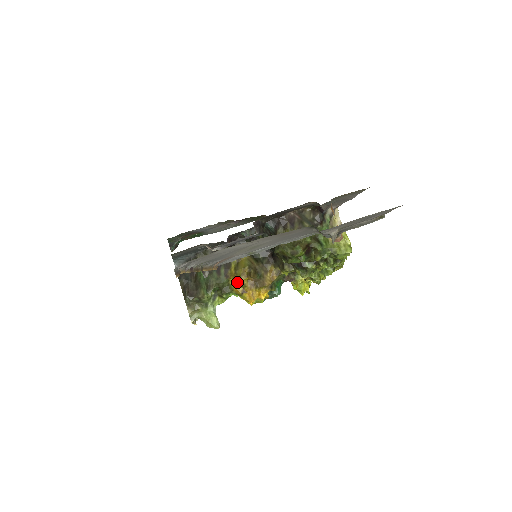
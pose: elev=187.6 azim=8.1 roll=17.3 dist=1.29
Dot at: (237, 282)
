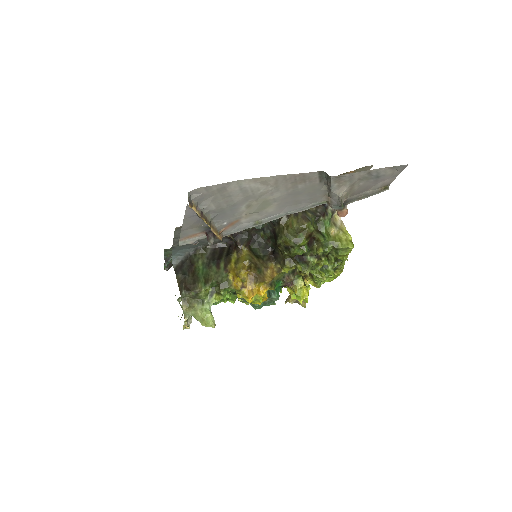
Dot at: (237, 276)
